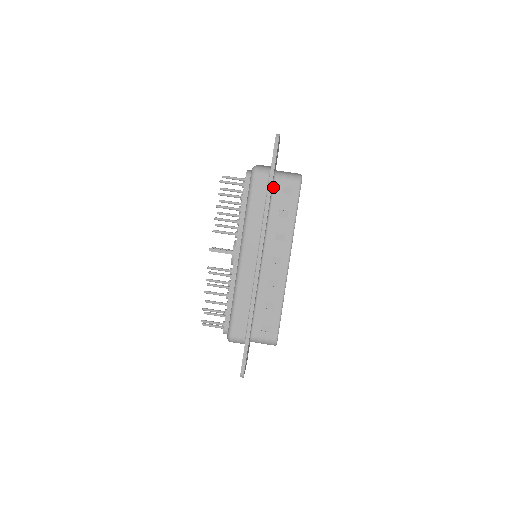
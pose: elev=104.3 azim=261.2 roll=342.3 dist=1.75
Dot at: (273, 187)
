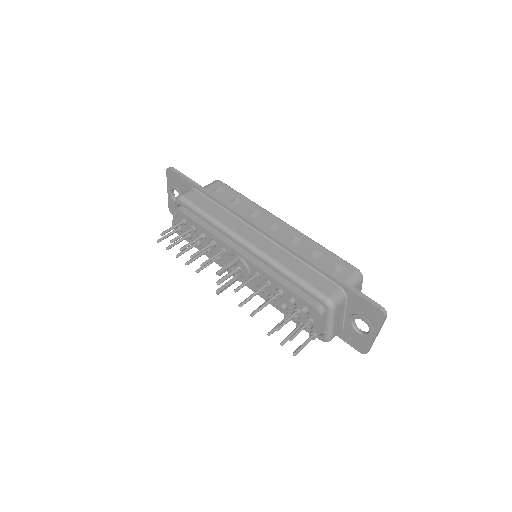
Dot at: occluded
